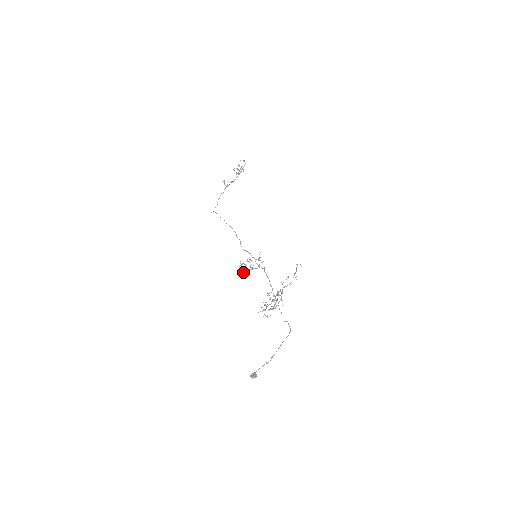
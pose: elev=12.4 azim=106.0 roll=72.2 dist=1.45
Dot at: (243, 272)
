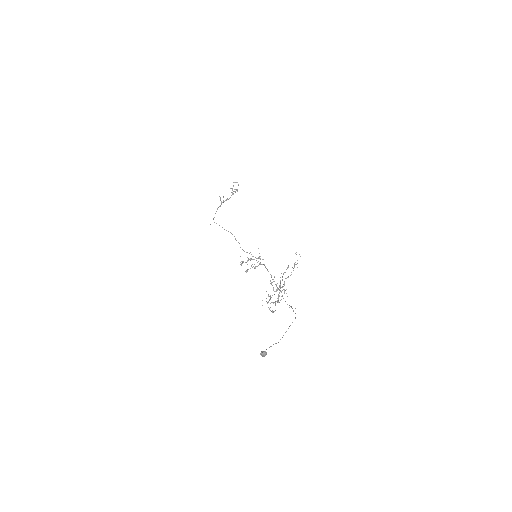
Dot at: (245, 271)
